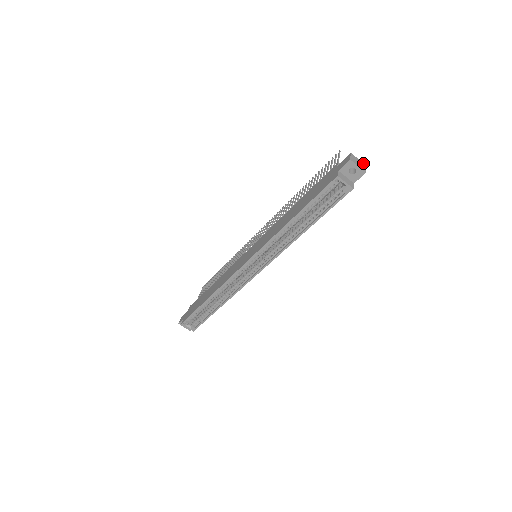
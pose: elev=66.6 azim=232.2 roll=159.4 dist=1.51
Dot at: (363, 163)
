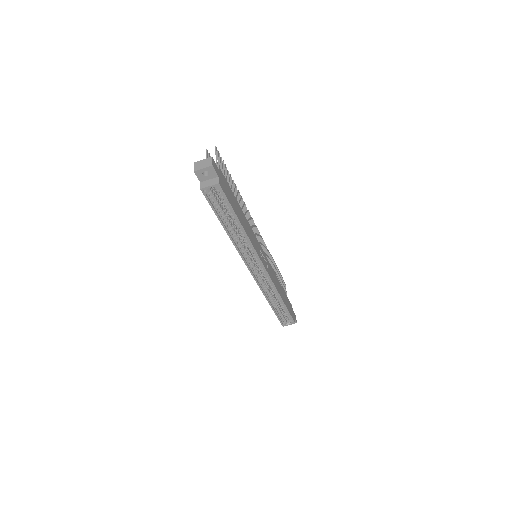
Dot at: (208, 158)
